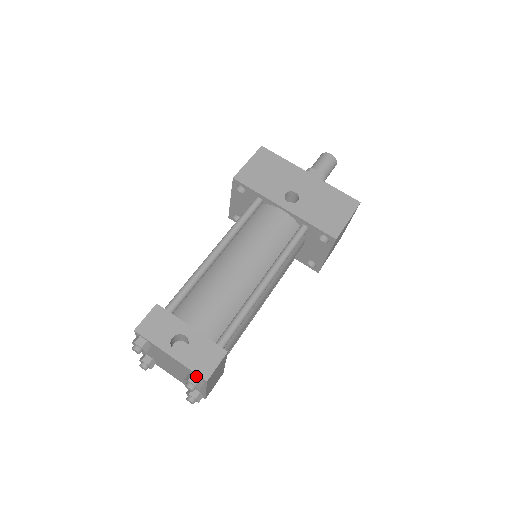
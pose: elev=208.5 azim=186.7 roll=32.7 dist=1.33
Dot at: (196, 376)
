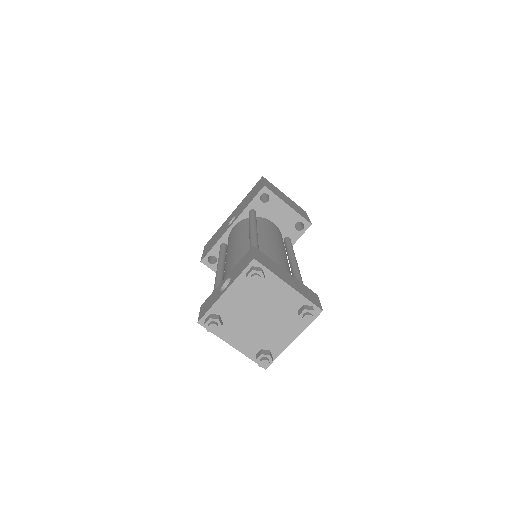
Dot at: (249, 270)
